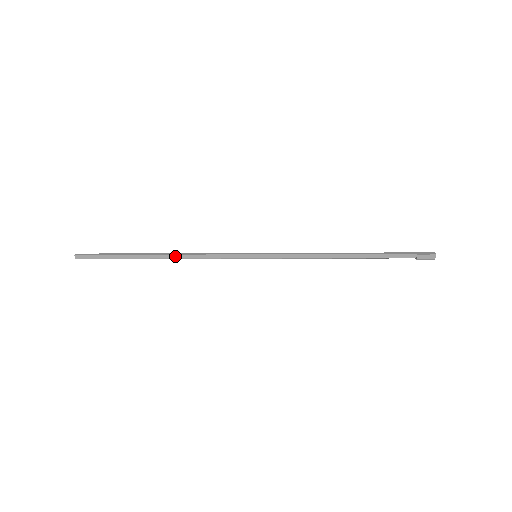
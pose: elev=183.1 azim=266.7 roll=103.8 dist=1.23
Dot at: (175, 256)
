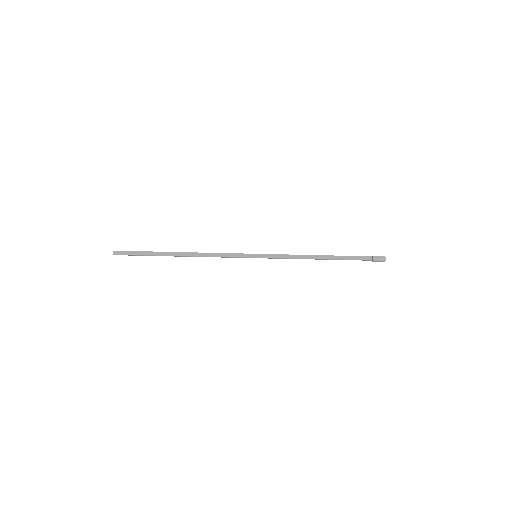
Dot at: (194, 254)
